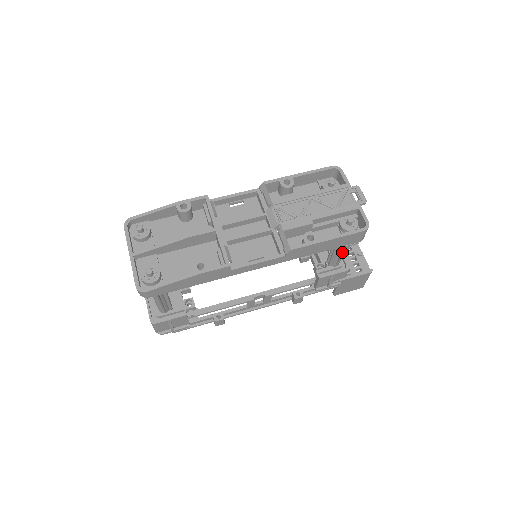
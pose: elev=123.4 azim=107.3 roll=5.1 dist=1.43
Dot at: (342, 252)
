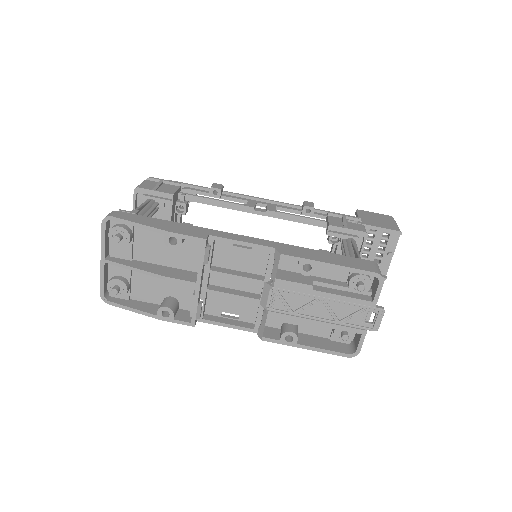
Dot at: occluded
